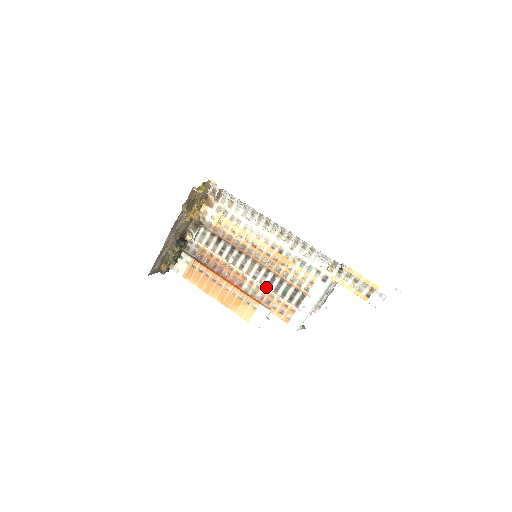
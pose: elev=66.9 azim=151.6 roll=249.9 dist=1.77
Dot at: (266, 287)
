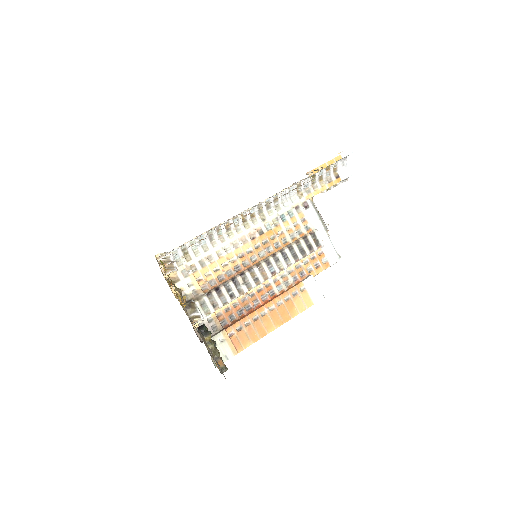
Dot at: (288, 267)
